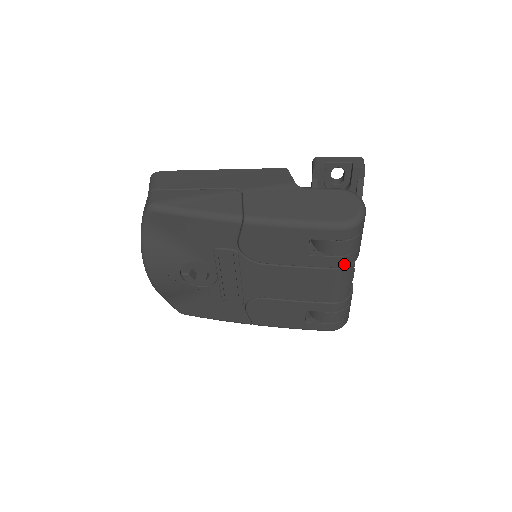
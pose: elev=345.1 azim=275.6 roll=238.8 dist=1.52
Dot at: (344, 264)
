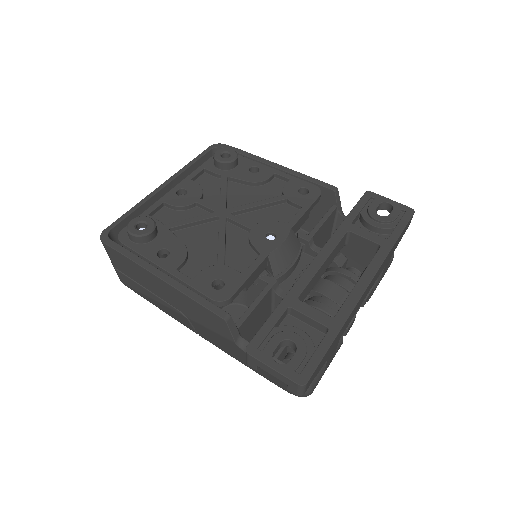
Dot at: occluded
